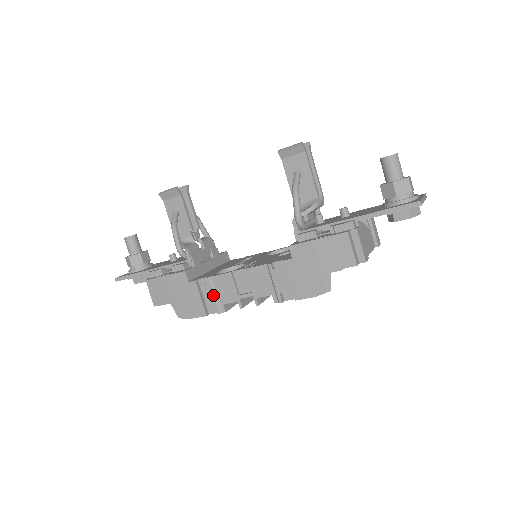
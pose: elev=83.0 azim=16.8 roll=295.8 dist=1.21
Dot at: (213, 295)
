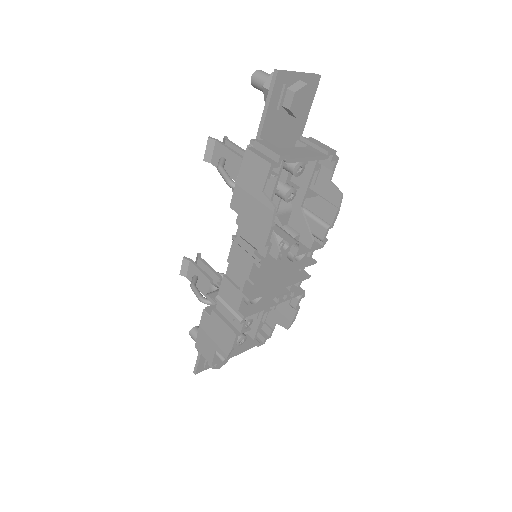
Dot at: (227, 309)
